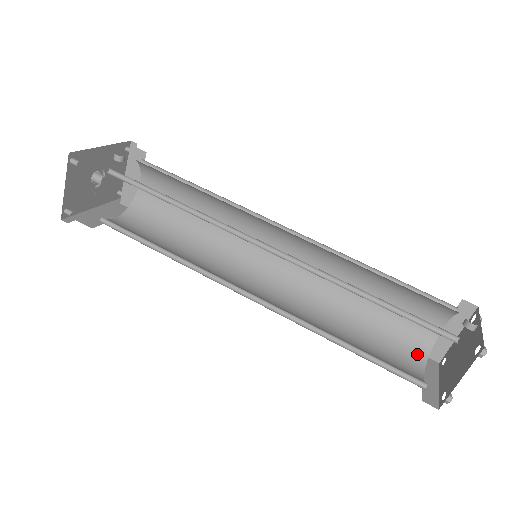
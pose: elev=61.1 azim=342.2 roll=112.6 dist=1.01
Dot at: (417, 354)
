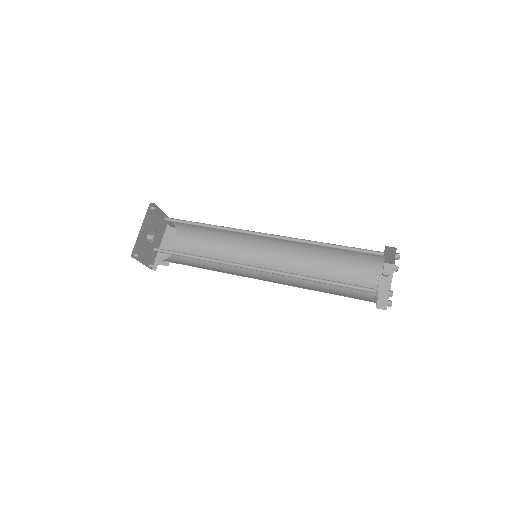
Dot at: (375, 270)
